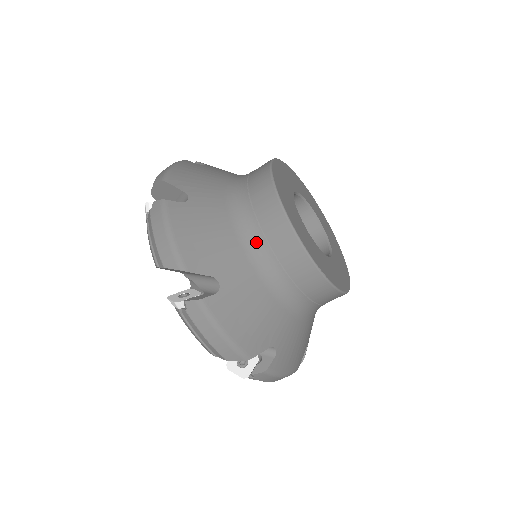
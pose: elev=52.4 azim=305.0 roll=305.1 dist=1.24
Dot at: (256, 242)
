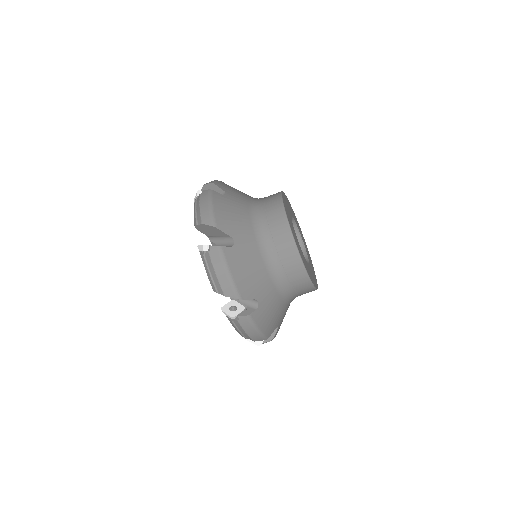
Dot at: (278, 271)
